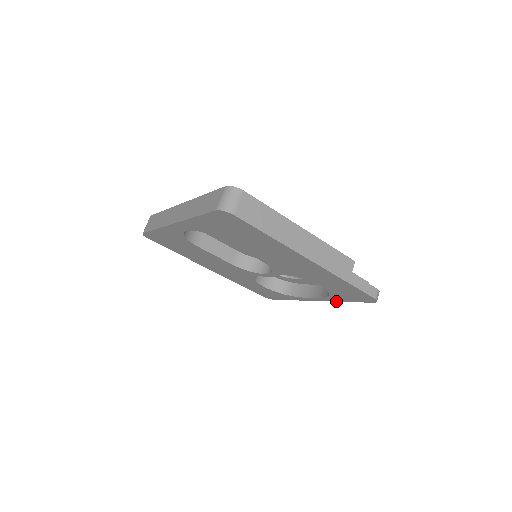
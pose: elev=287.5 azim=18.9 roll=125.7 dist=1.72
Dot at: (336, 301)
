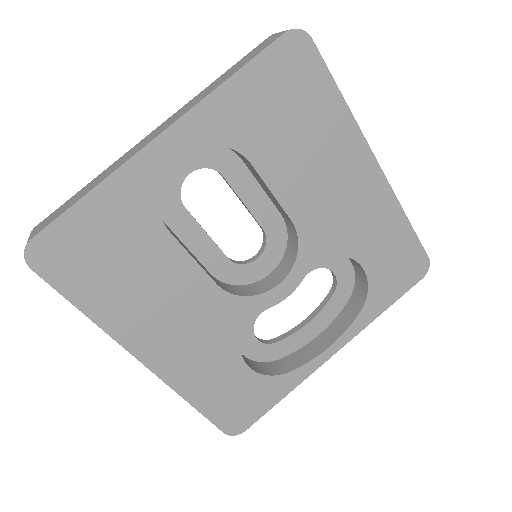
Dot at: (368, 323)
